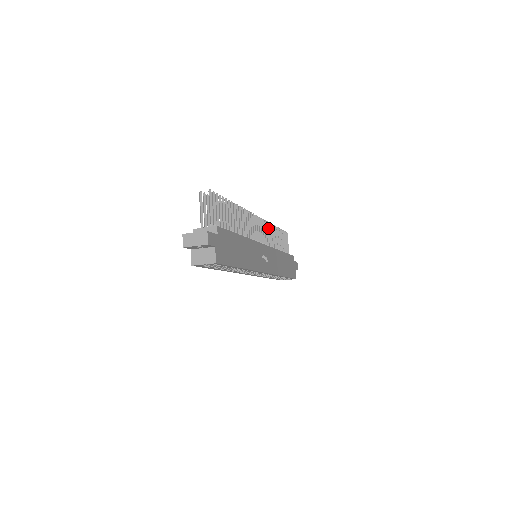
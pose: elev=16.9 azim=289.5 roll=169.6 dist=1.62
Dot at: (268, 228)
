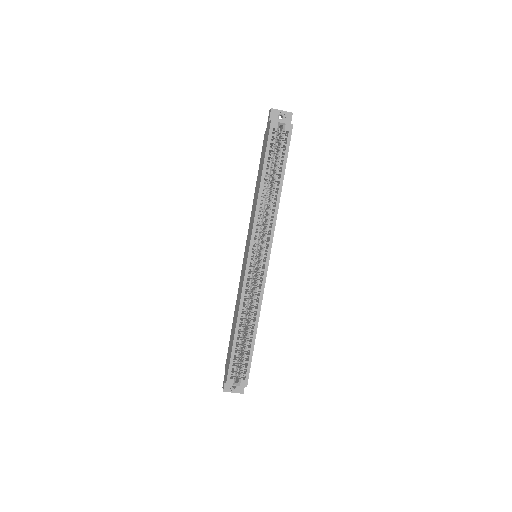
Dot at: occluded
